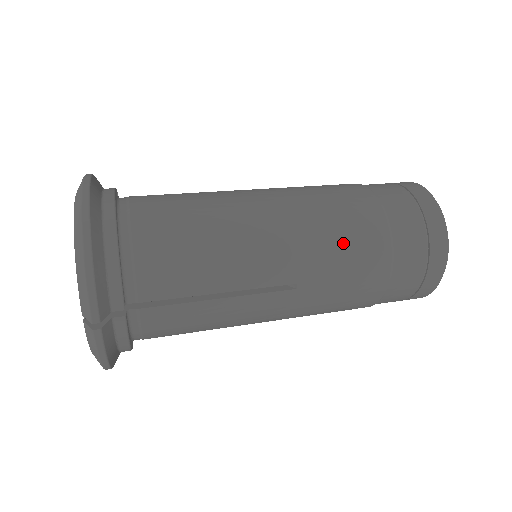
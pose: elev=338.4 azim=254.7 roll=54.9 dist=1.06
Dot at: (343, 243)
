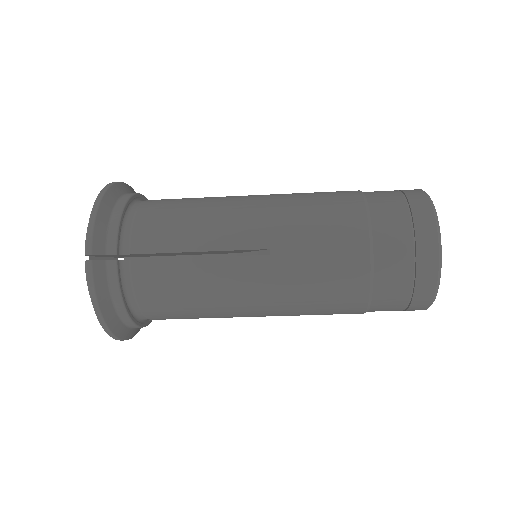
Dot at: (316, 216)
